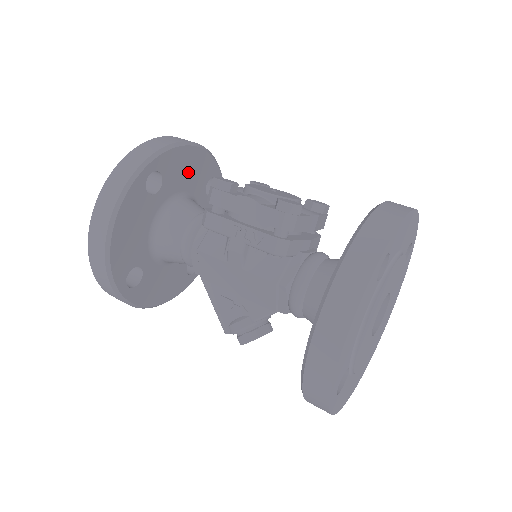
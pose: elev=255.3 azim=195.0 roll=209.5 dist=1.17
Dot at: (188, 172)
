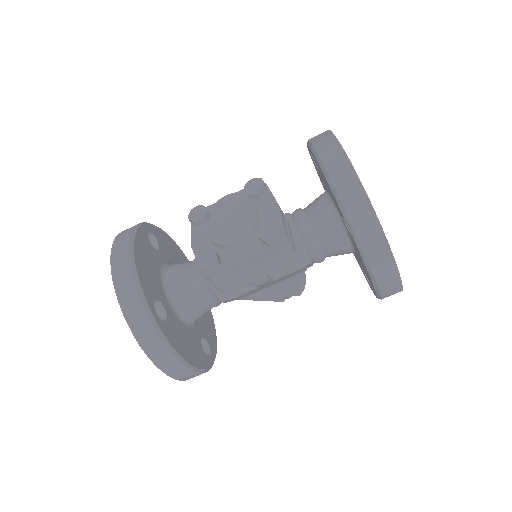
Dot at: (149, 267)
